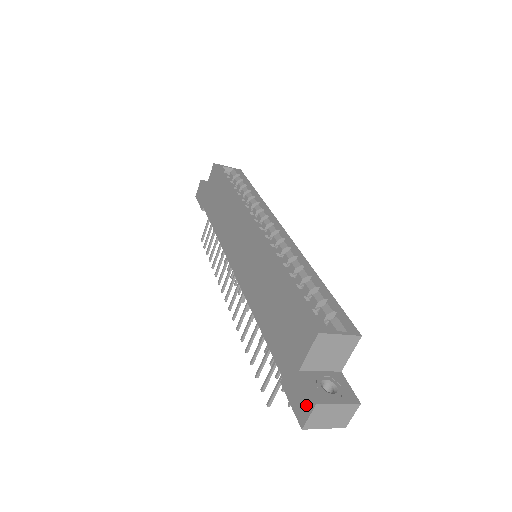
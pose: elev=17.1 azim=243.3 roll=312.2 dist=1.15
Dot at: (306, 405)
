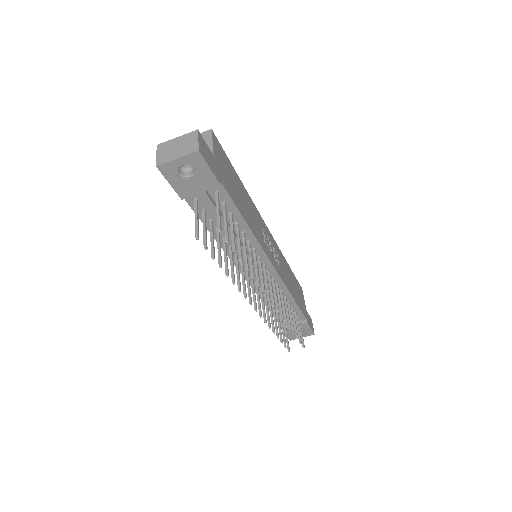
Dot at: occluded
